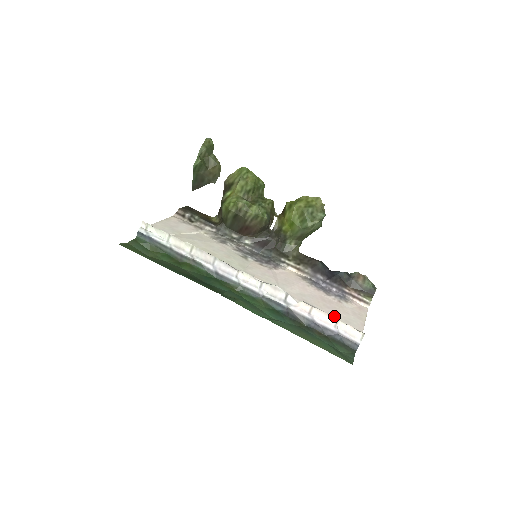
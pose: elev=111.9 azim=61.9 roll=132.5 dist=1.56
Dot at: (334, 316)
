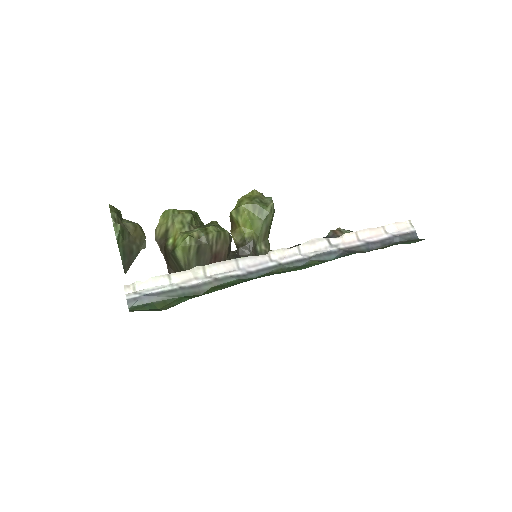
Dot at: occluded
